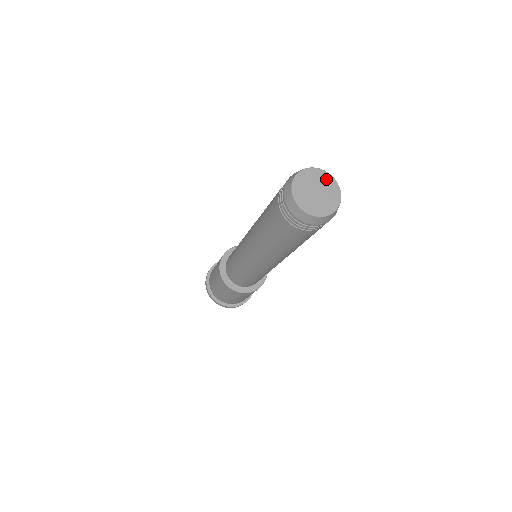
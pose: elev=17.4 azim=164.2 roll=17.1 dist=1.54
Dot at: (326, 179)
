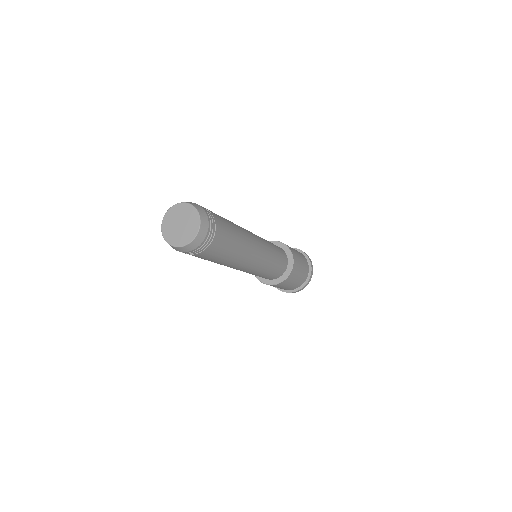
Dot at: (175, 211)
